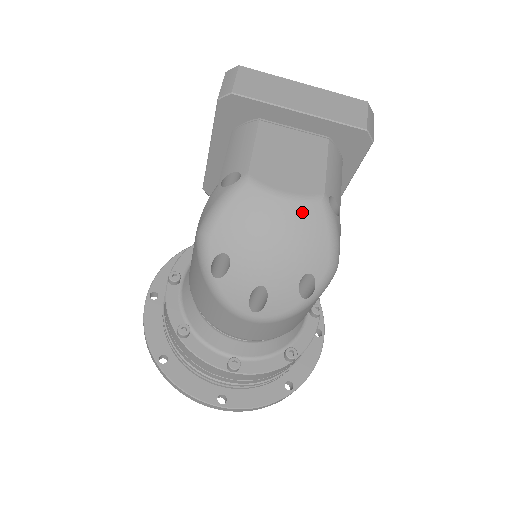
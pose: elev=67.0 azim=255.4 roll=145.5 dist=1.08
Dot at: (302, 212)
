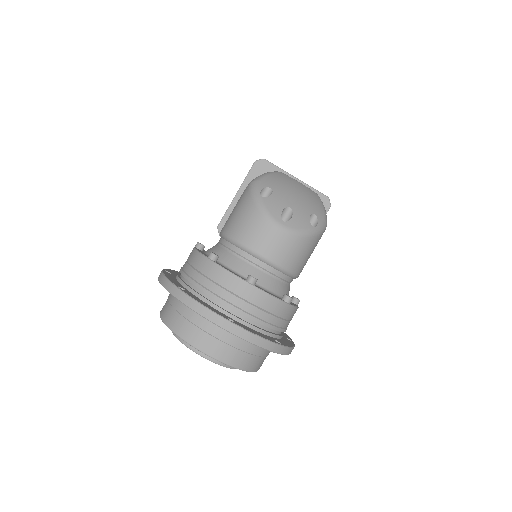
Dot at: (309, 190)
